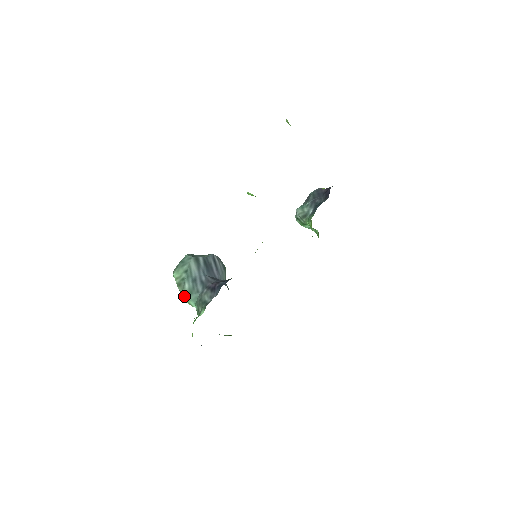
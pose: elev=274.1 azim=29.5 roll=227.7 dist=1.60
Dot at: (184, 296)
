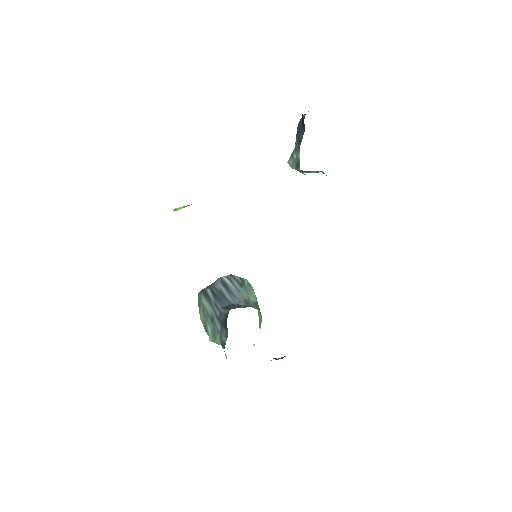
Dot at: occluded
